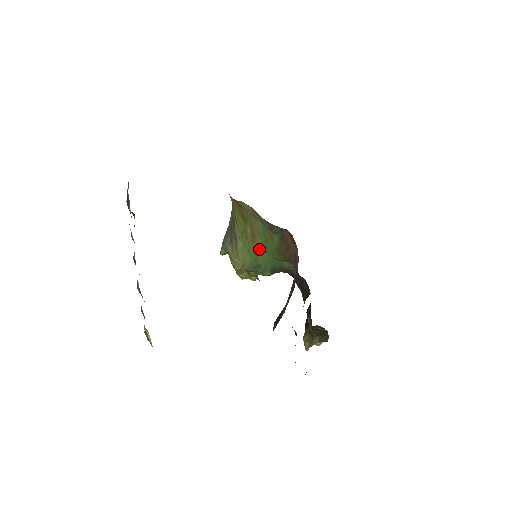
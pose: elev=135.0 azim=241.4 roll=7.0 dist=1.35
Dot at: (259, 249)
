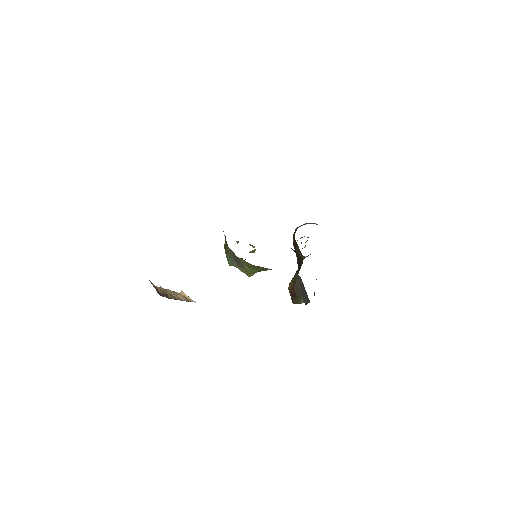
Dot at: (265, 270)
